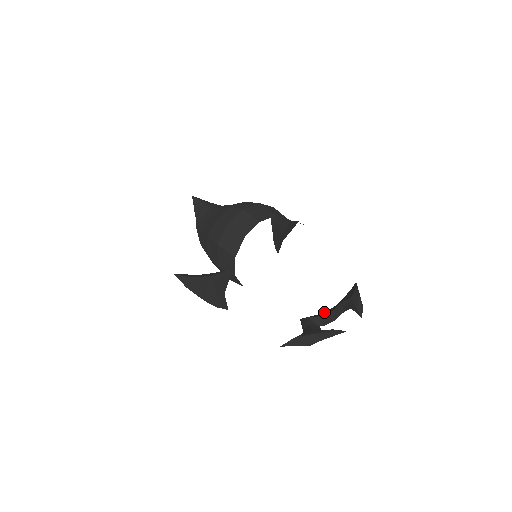
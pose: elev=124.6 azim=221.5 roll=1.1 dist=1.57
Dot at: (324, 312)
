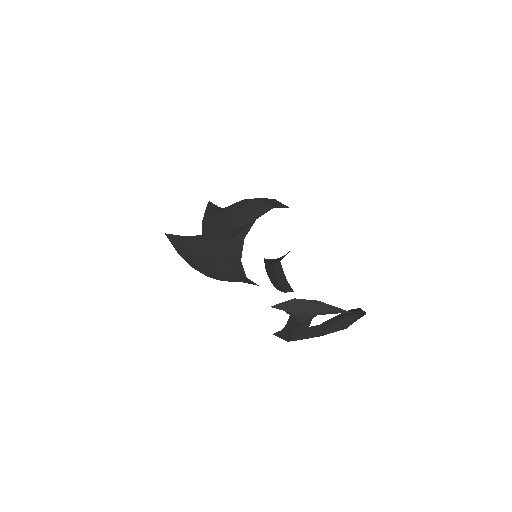
Dot at: occluded
